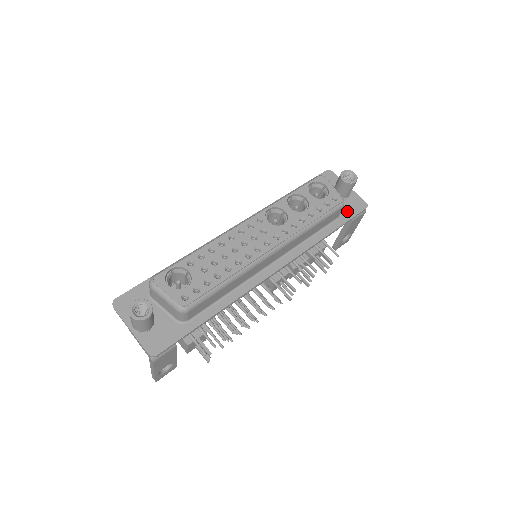
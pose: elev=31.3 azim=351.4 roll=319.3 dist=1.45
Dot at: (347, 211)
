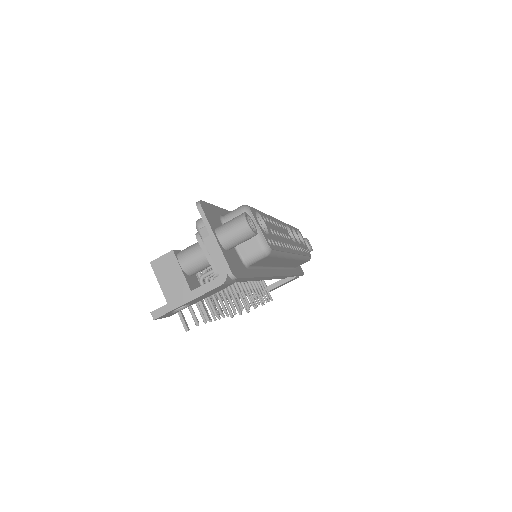
Dot at: (298, 268)
